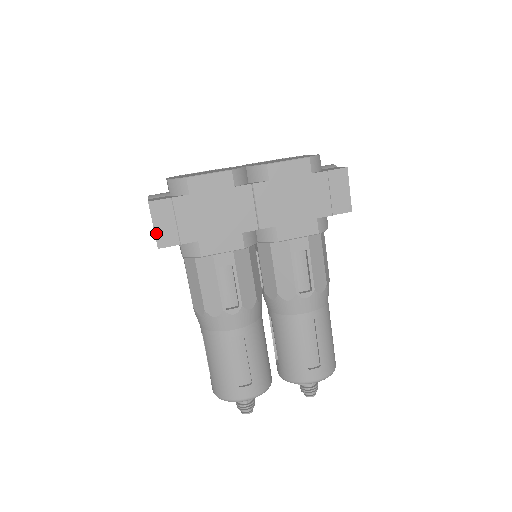
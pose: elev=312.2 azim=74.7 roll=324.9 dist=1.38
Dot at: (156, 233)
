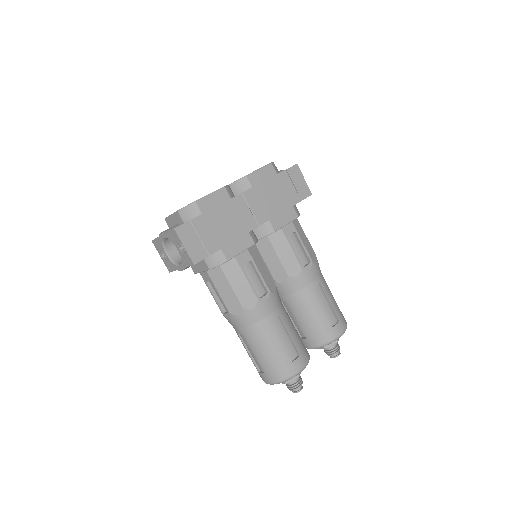
Dot at: (188, 252)
